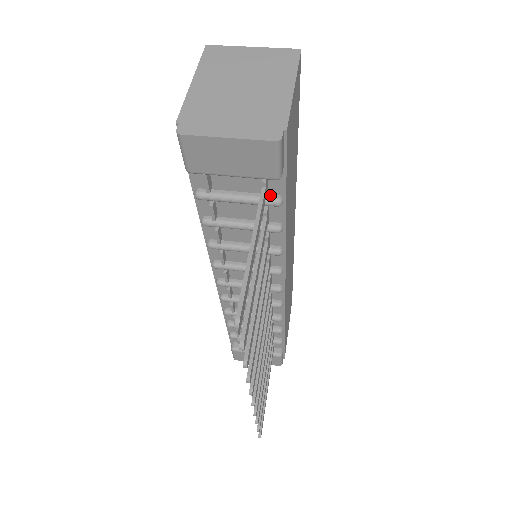
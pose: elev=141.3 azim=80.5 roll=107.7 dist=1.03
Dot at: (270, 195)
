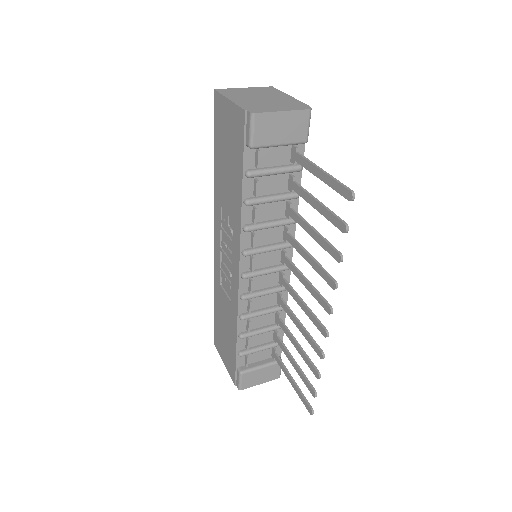
Dot at: (294, 164)
